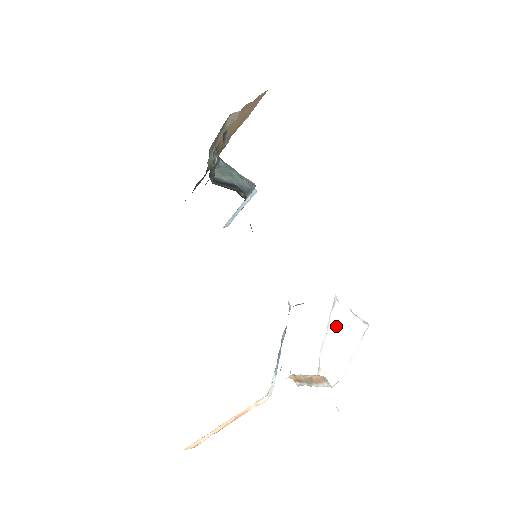
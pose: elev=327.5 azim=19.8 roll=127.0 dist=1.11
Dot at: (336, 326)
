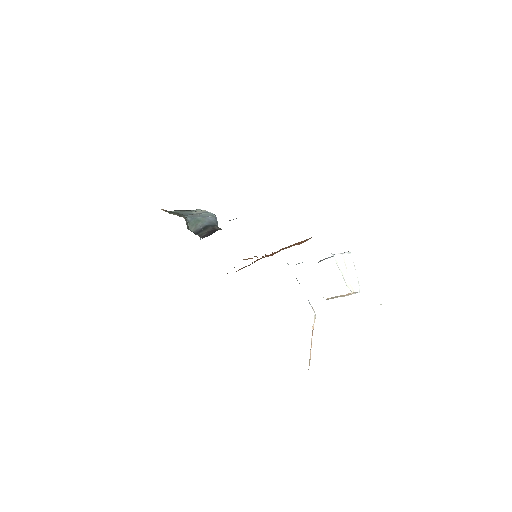
Dot at: (342, 267)
